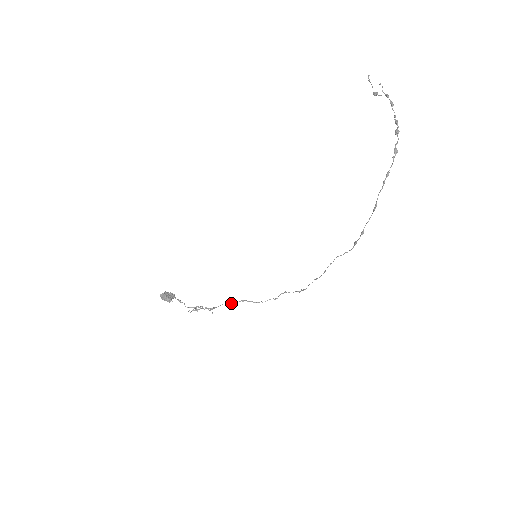
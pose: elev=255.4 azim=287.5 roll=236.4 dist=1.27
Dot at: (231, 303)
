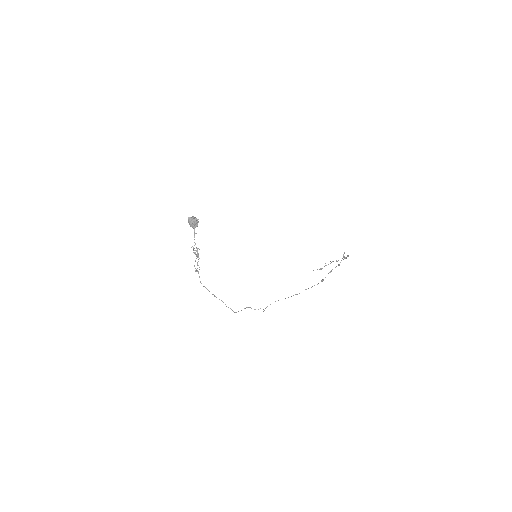
Dot at: (205, 287)
